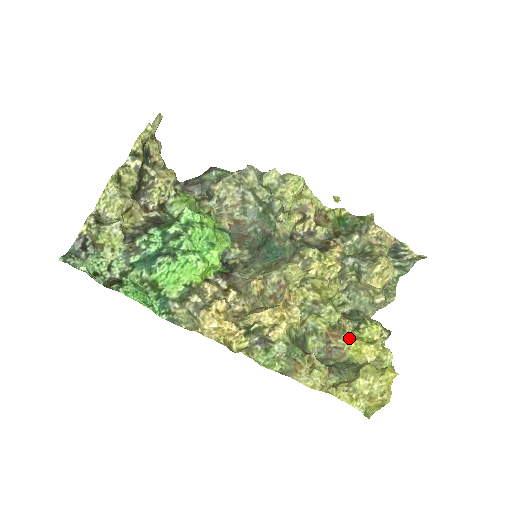
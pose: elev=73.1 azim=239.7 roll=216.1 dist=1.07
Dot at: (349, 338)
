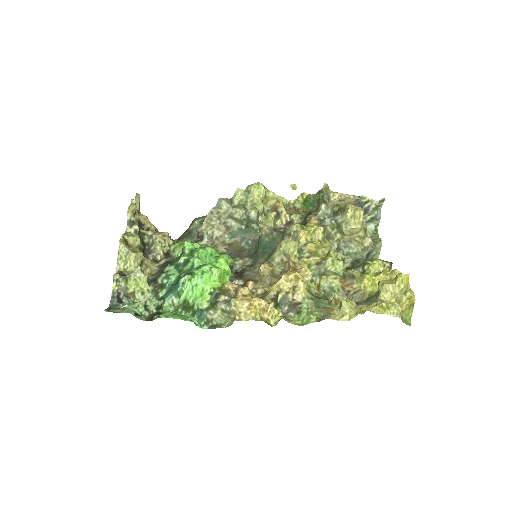
Dot at: (360, 279)
